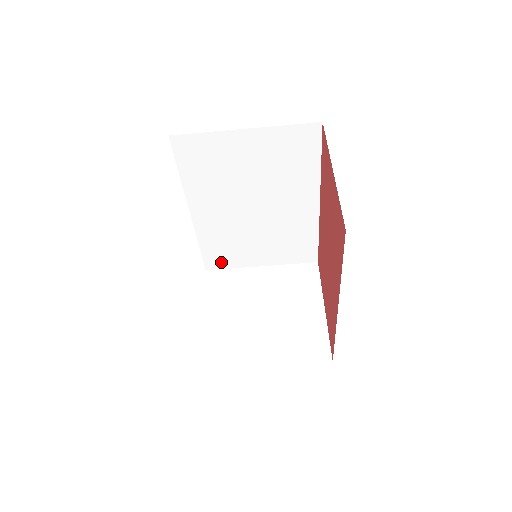
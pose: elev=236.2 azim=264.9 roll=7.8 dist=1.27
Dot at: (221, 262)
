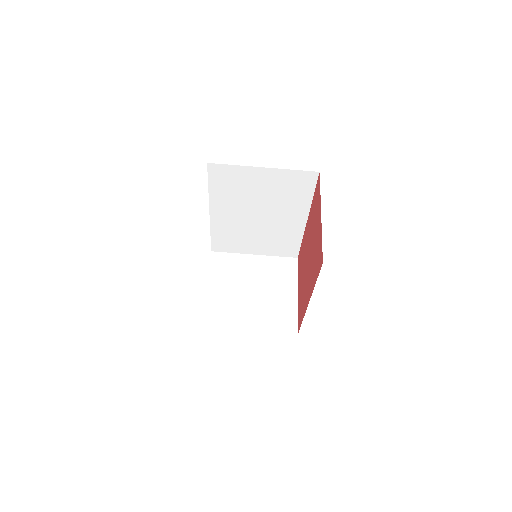
Dot at: (224, 247)
